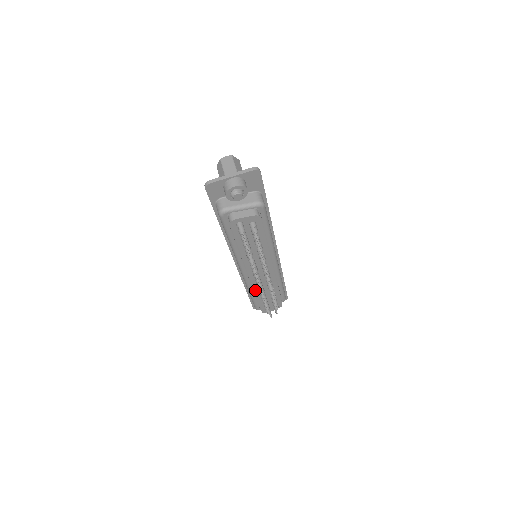
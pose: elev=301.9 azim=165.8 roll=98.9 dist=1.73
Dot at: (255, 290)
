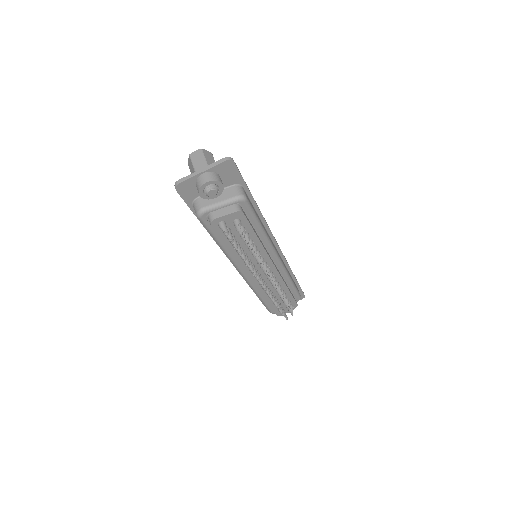
Dot at: (262, 293)
